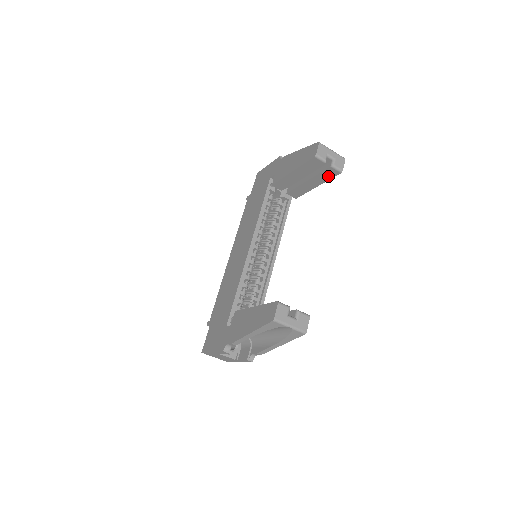
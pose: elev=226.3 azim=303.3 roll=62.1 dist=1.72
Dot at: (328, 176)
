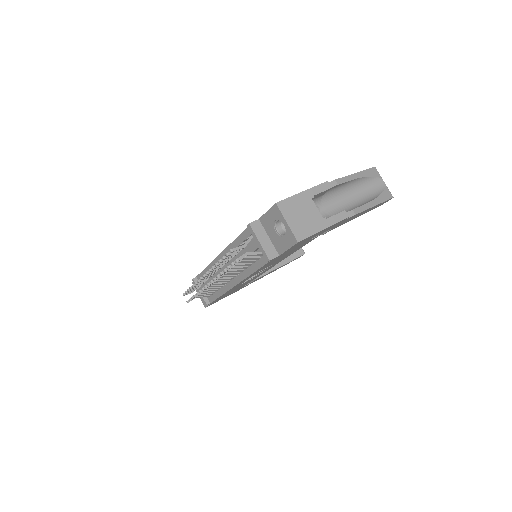
Dot at: (294, 255)
